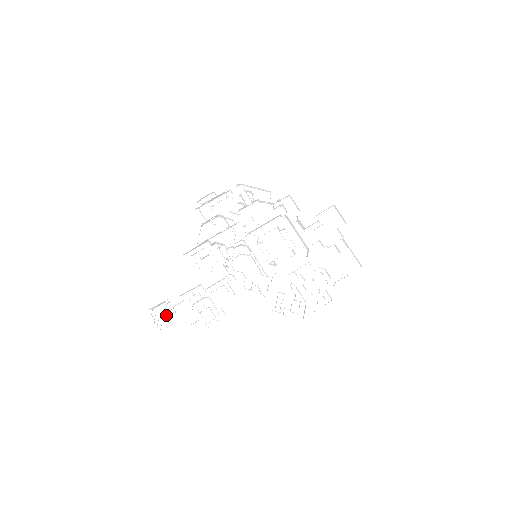
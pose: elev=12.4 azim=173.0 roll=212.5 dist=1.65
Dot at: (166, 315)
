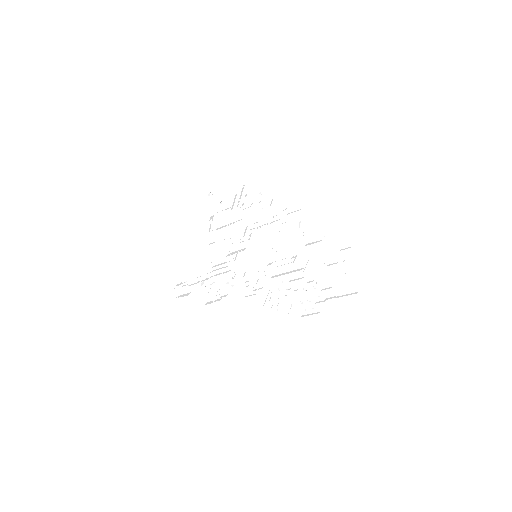
Dot at: (181, 285)
